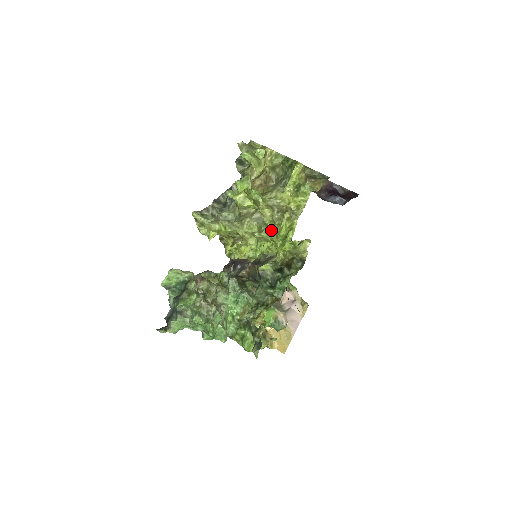
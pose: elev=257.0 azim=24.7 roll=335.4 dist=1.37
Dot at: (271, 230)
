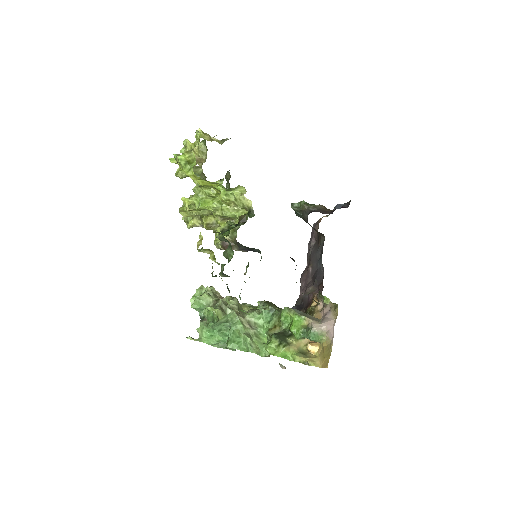
Dot at: occluded
